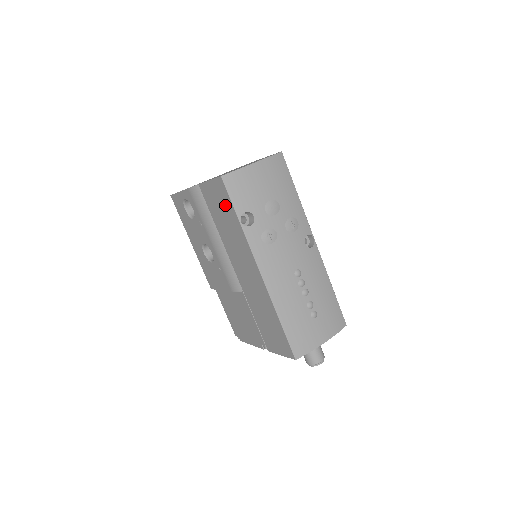
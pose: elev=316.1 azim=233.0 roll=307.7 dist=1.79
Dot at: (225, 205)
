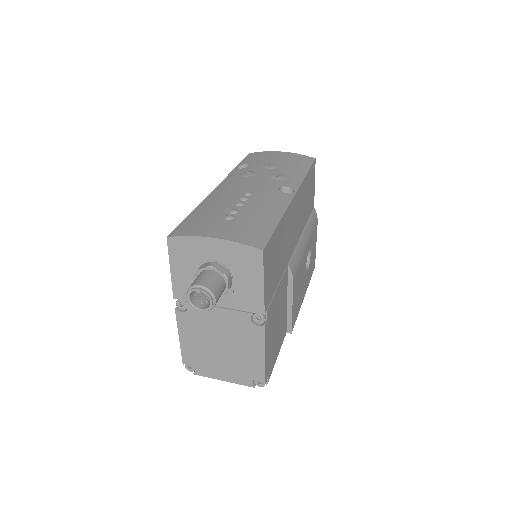
Dot at: occluded
